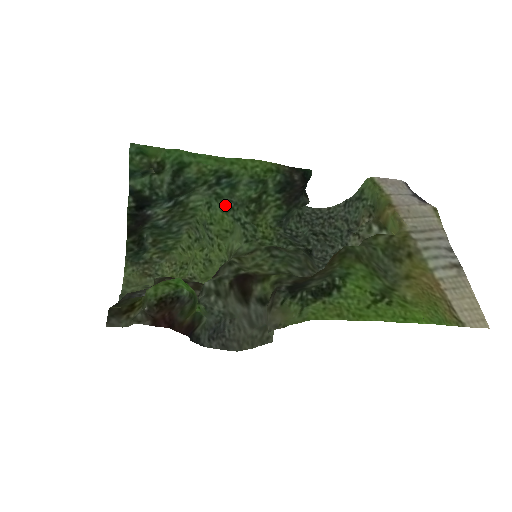
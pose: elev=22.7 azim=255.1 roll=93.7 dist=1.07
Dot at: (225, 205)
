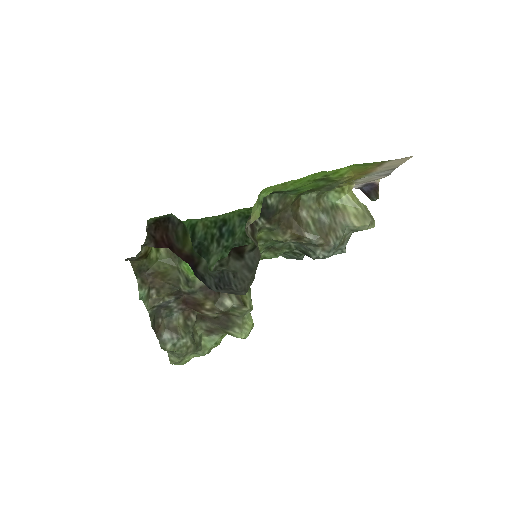
Dot at: occluded
